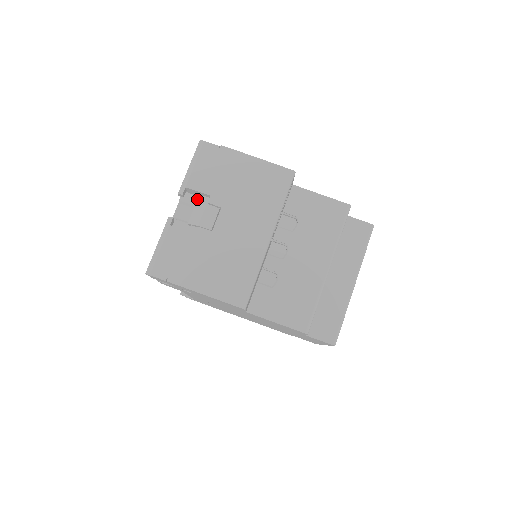
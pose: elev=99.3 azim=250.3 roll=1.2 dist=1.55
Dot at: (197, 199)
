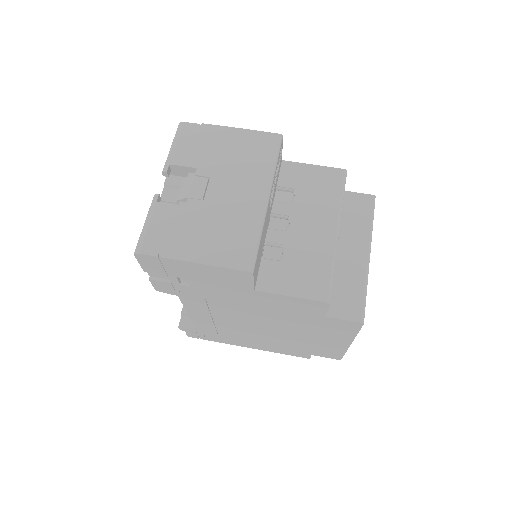
Dot at: occluded
